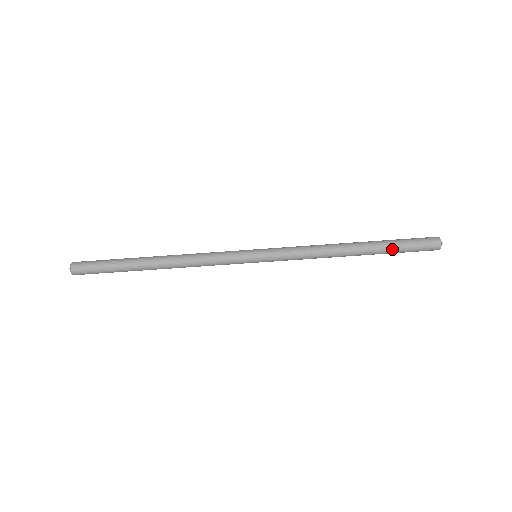
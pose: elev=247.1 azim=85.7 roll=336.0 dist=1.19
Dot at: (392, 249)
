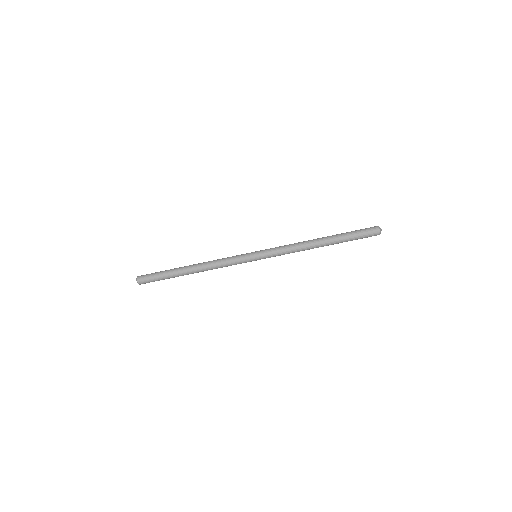
Dot at: (346, 236)
